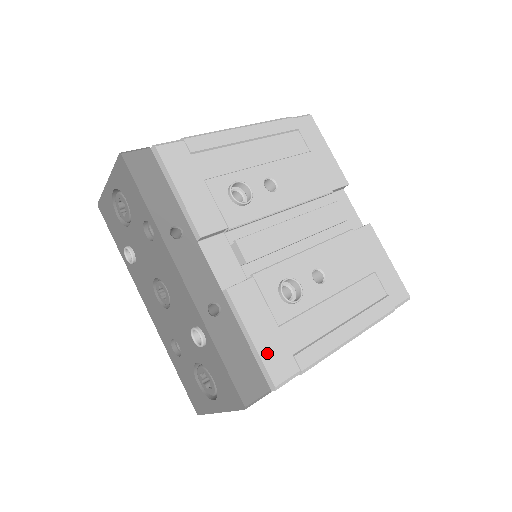
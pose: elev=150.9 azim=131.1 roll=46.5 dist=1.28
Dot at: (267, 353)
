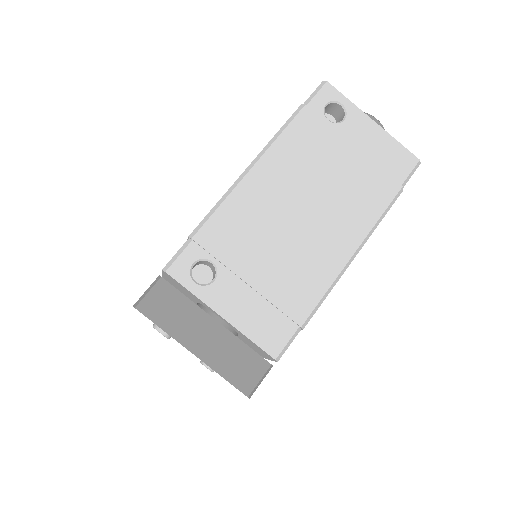
Dot at: occluded
